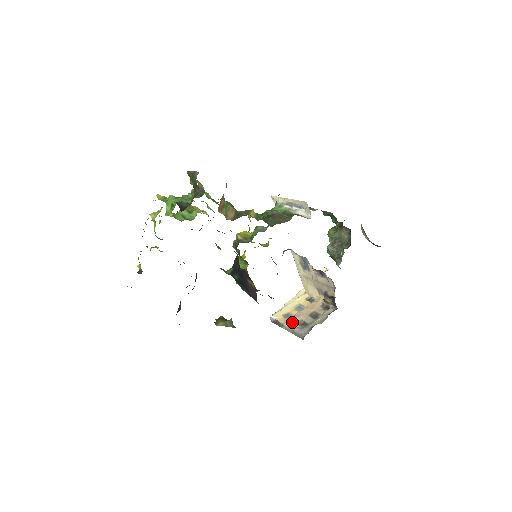
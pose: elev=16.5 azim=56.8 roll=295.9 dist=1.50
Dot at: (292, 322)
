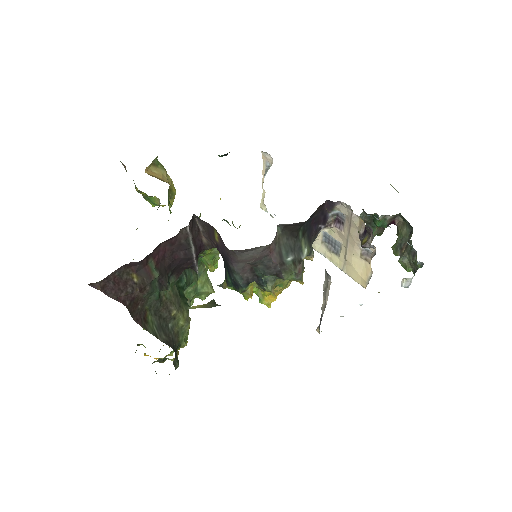
Dot at: occluded
